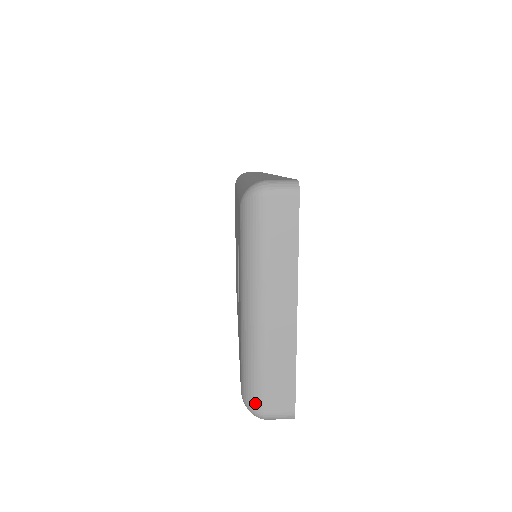
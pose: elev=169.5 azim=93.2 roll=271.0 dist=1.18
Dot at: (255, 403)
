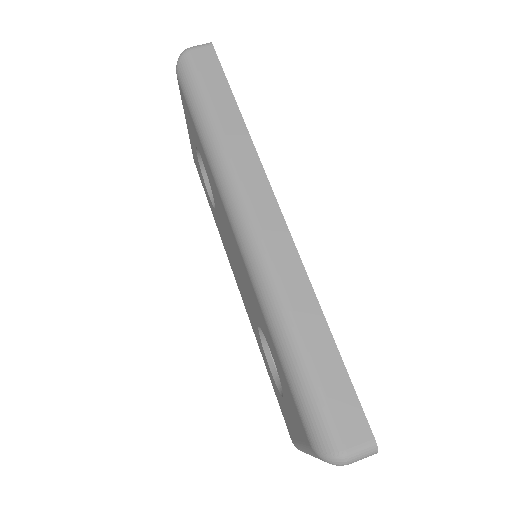
Dot at: occluded
